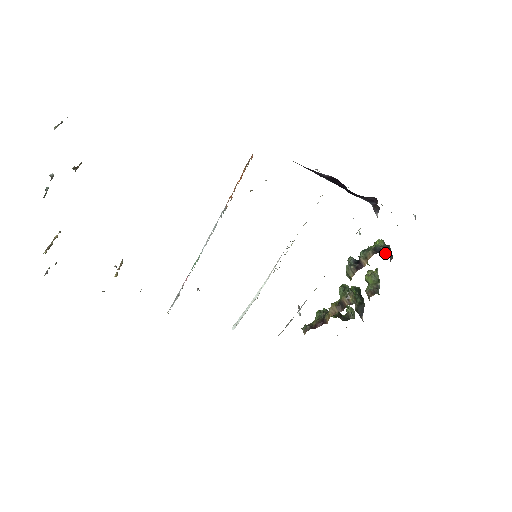
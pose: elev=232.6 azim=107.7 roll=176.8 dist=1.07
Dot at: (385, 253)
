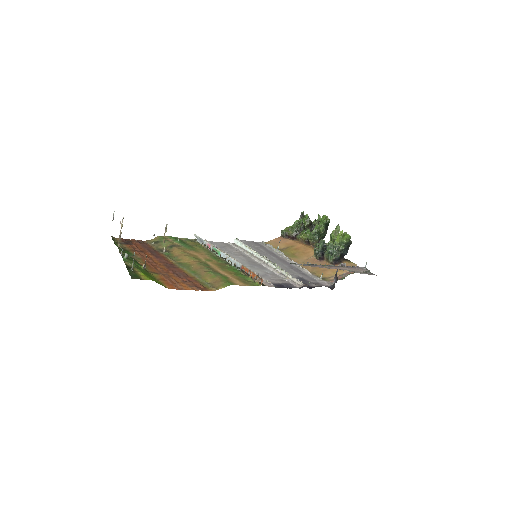
Dot at: (342, 255)
